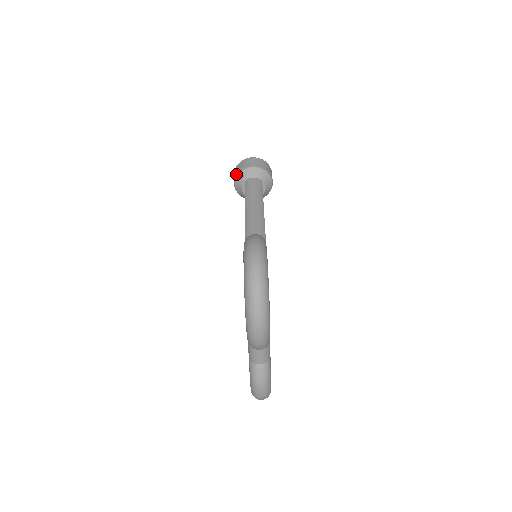
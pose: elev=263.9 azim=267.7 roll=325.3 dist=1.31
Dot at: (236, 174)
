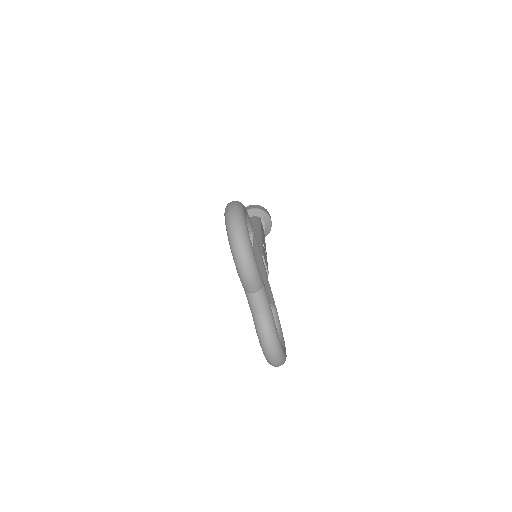
Dot at: occluded
